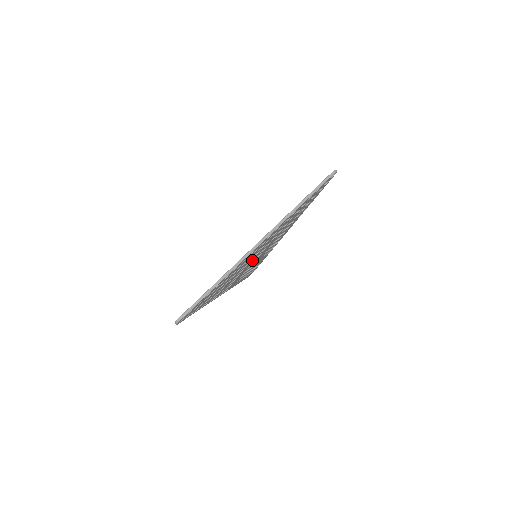
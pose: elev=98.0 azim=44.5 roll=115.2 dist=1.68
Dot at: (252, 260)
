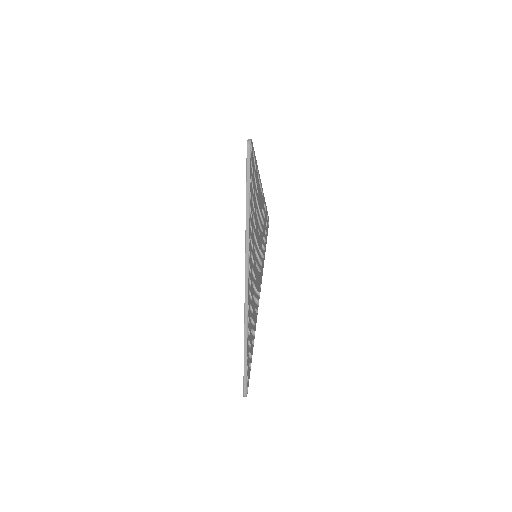
Dot at: occluded
